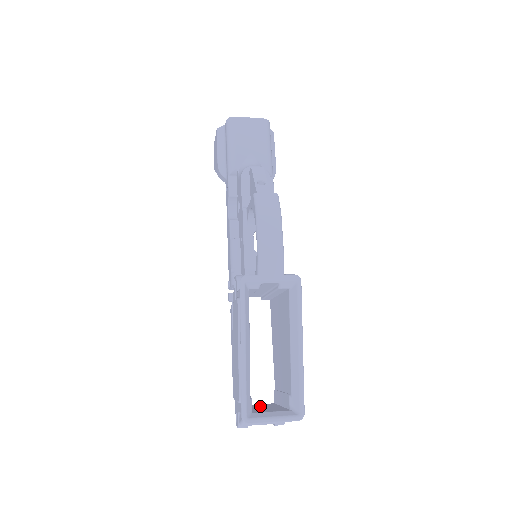
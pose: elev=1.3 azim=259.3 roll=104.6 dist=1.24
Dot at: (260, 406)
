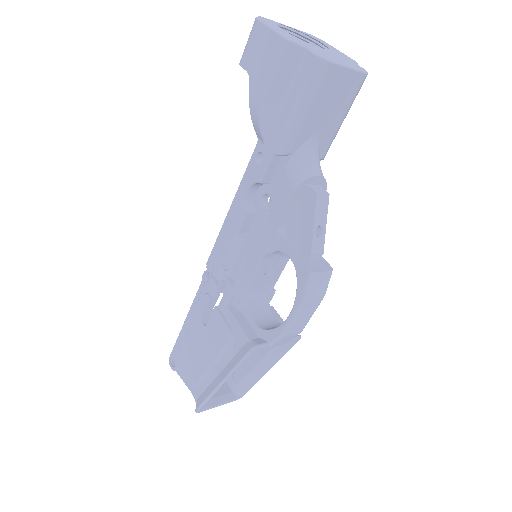
Dot at: occluded
